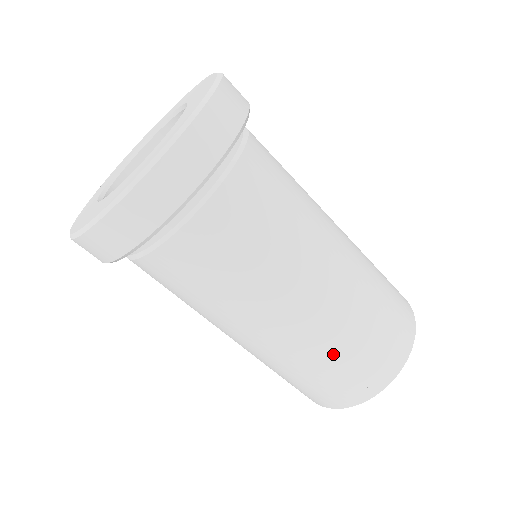
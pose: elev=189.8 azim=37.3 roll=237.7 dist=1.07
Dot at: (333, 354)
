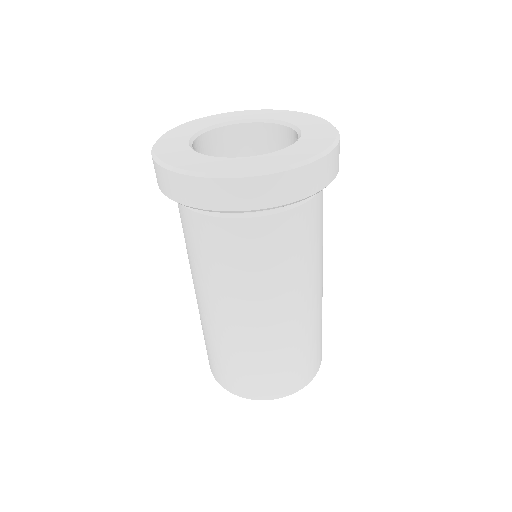
Dot at: (294, 350)
